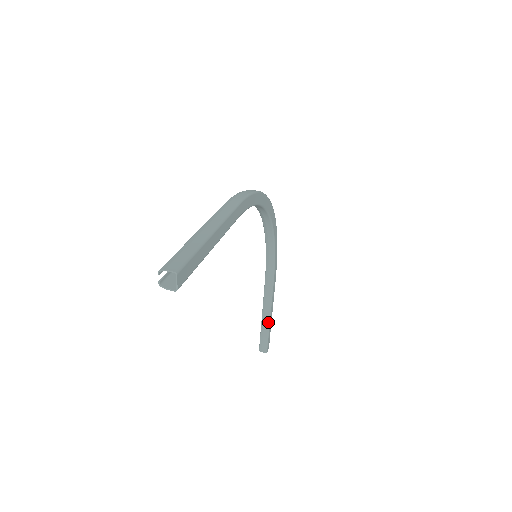
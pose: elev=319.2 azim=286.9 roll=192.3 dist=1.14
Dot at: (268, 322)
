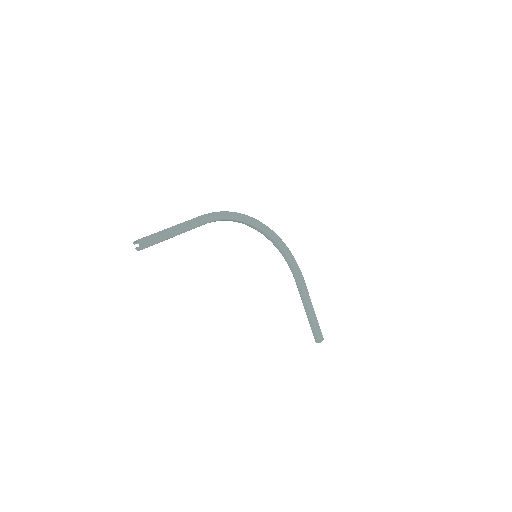
Dot at: (310, 315)
